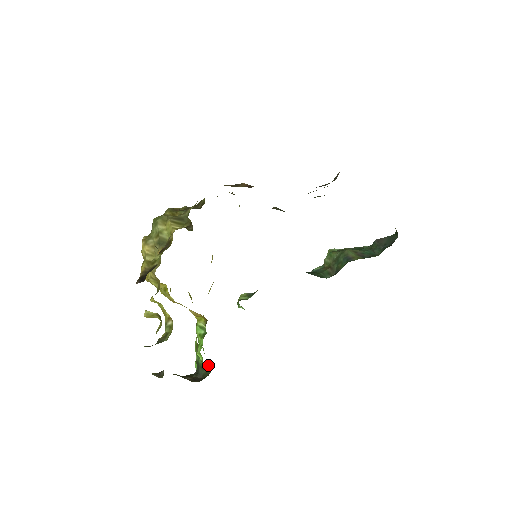
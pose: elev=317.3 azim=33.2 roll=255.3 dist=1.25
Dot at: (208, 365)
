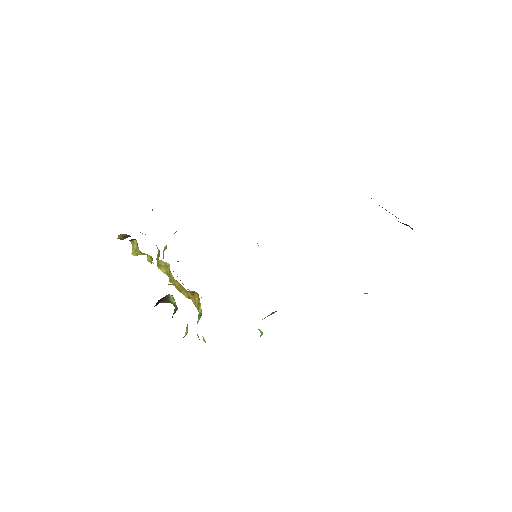
Dot at: (175, 302)
